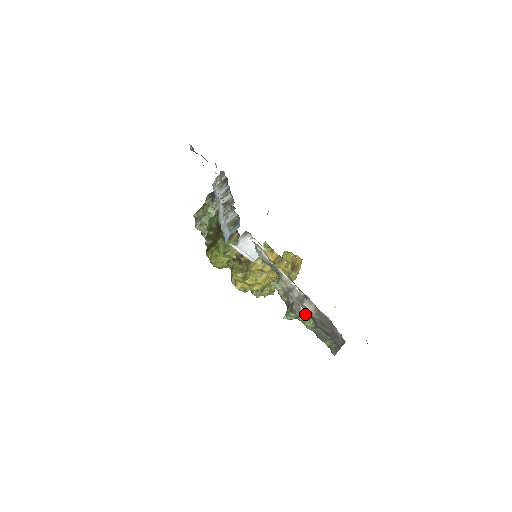
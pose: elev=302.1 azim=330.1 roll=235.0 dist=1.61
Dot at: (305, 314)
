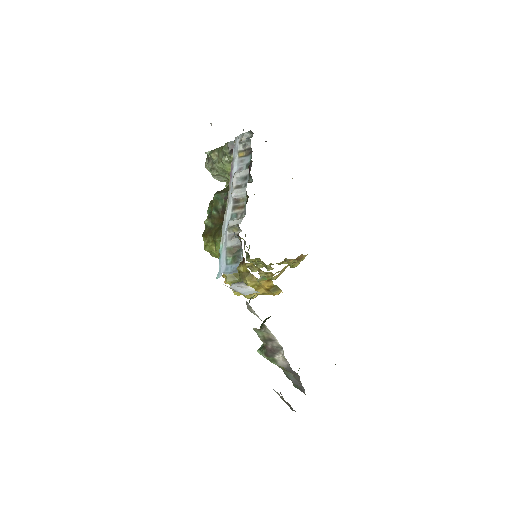
Dot at: (278, 362)
